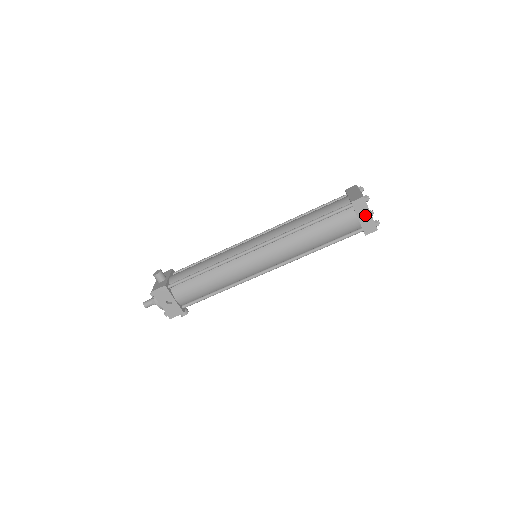
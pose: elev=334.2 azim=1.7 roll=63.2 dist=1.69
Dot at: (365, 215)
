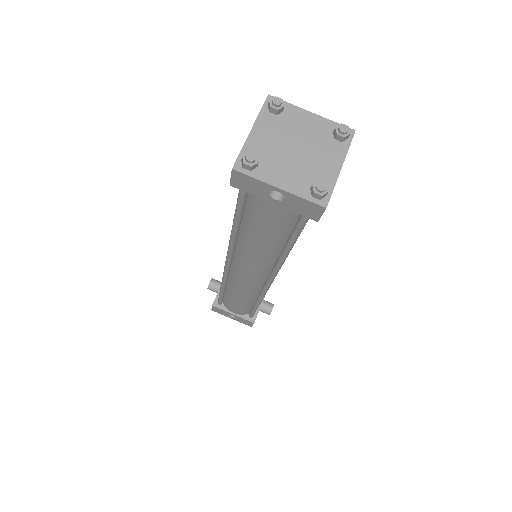
Dot at: occluded
